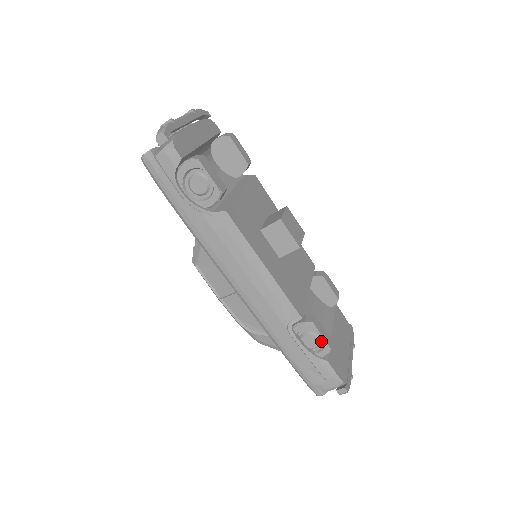
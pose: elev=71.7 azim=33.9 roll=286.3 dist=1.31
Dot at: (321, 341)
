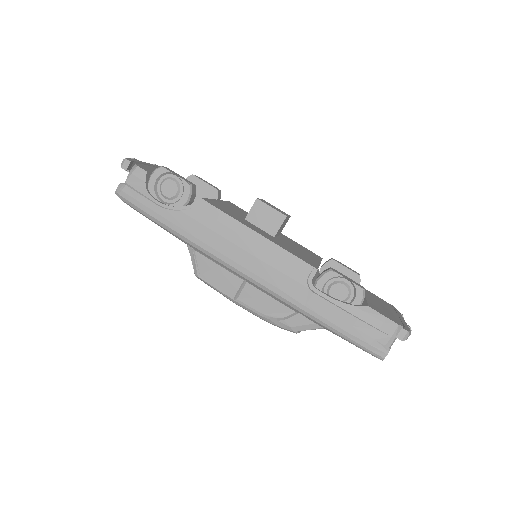
Dot at: (349, 287)
